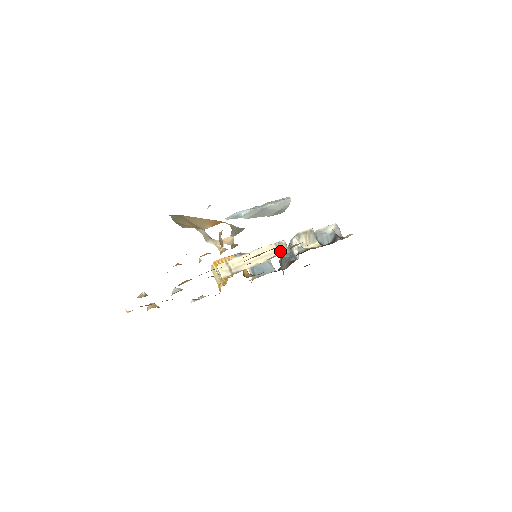
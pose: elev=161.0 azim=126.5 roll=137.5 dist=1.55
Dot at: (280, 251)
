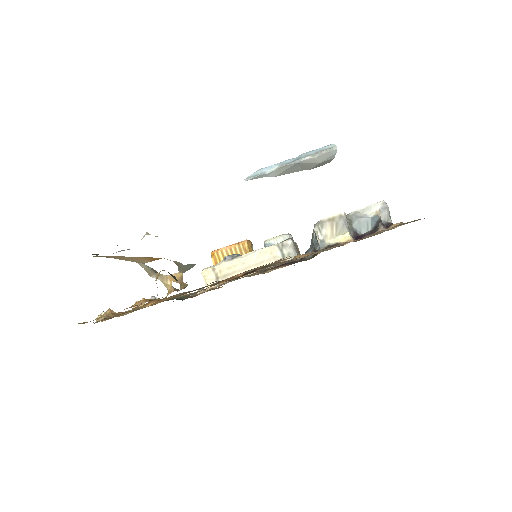
Dot at: (284, 256)
